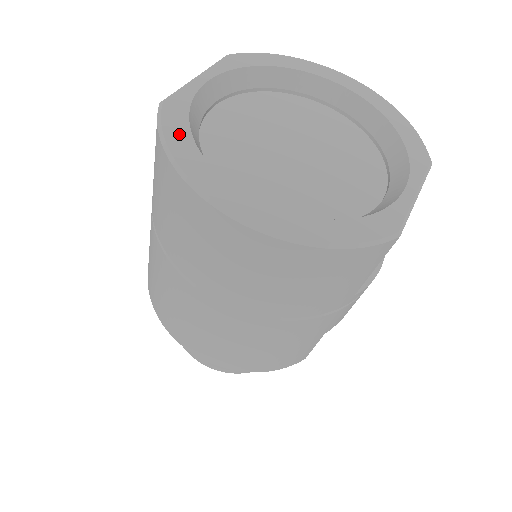
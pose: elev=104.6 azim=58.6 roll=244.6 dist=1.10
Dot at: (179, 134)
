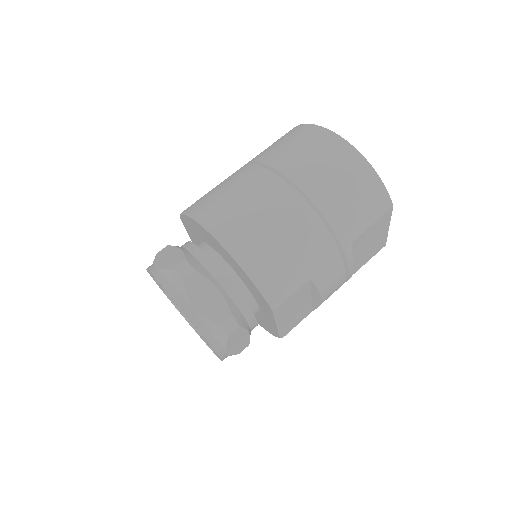
Dot at: occluded
